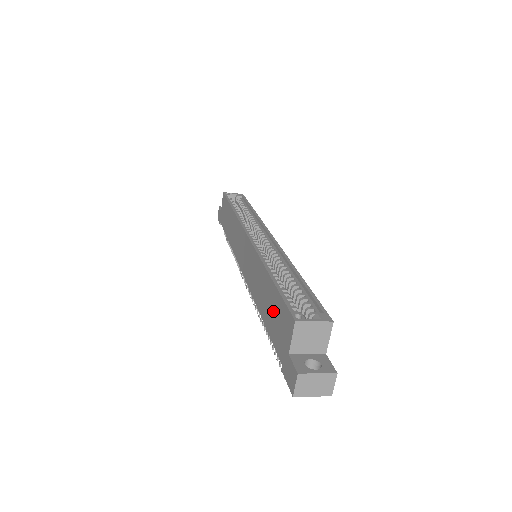
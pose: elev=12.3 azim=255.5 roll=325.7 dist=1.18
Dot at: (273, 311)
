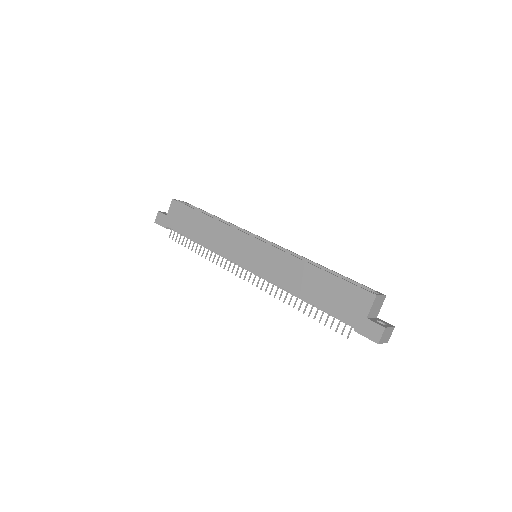
Dot at: (332, 293)
